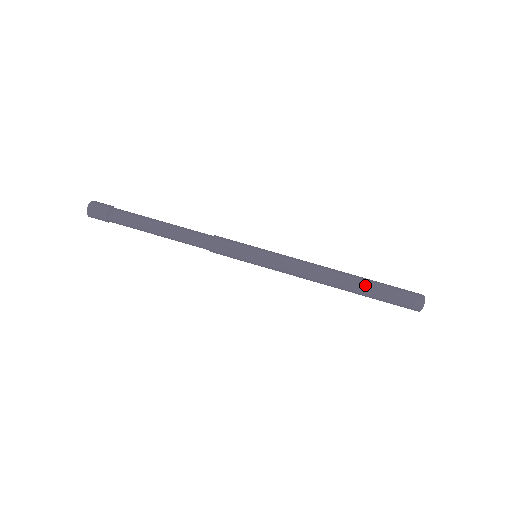
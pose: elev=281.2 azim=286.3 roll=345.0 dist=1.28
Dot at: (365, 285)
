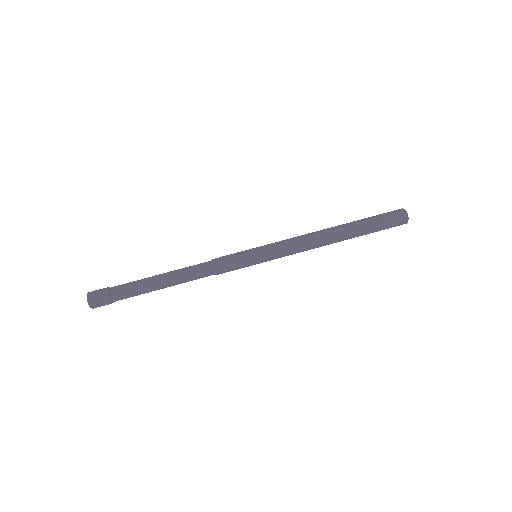
Dot at: (357, 233)
